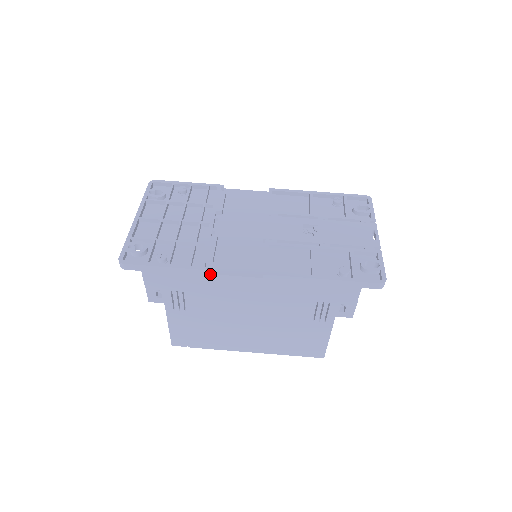
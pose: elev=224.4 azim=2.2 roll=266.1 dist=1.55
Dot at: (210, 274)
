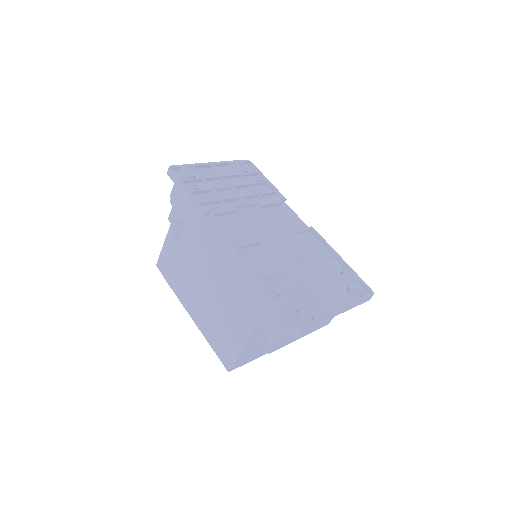
Dot at: (205, 219)
